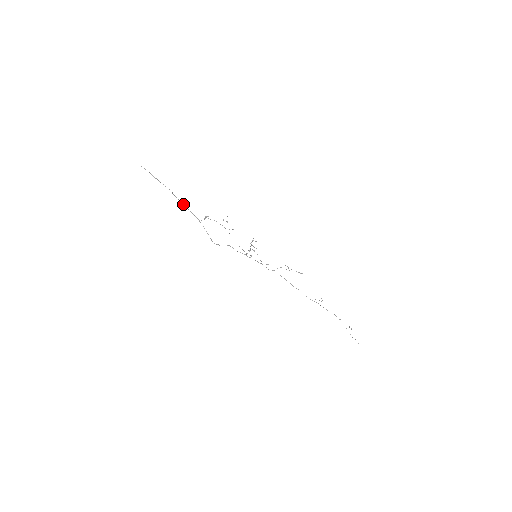
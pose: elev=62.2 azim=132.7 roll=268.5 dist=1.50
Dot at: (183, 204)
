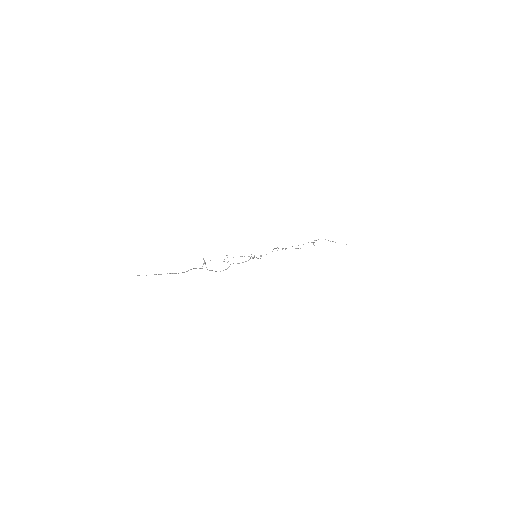
Dot at: occluded
